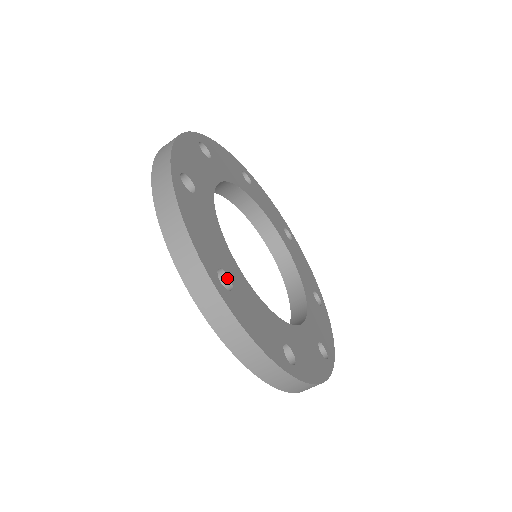
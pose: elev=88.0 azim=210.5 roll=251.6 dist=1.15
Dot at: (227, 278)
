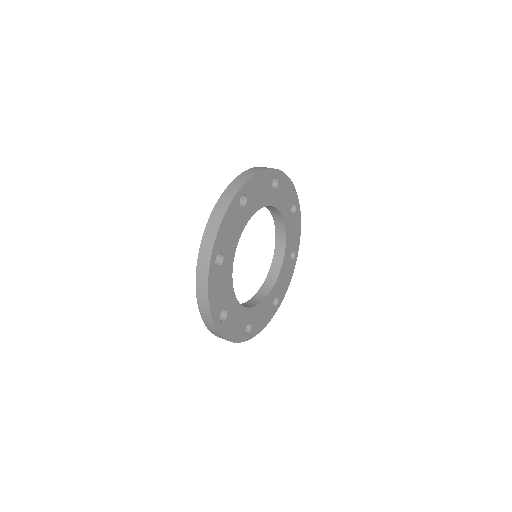
Dot at: (244, 206)
